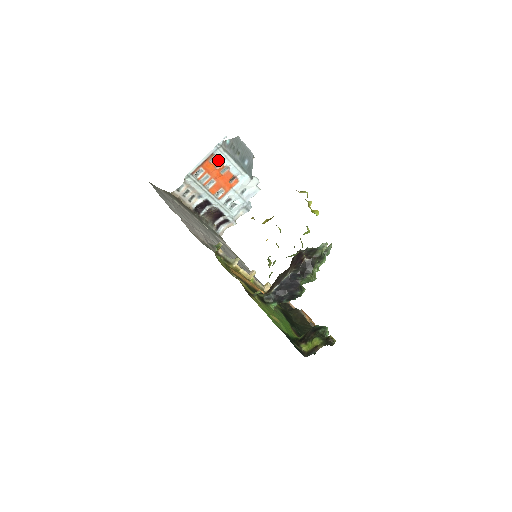
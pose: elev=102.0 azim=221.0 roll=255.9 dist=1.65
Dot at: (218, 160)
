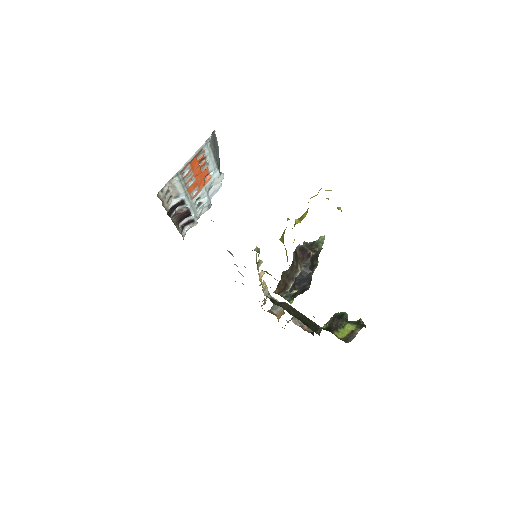
Dot at: (203, 156)
